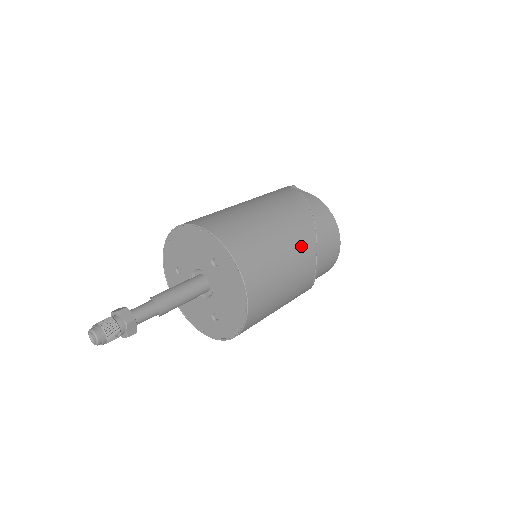
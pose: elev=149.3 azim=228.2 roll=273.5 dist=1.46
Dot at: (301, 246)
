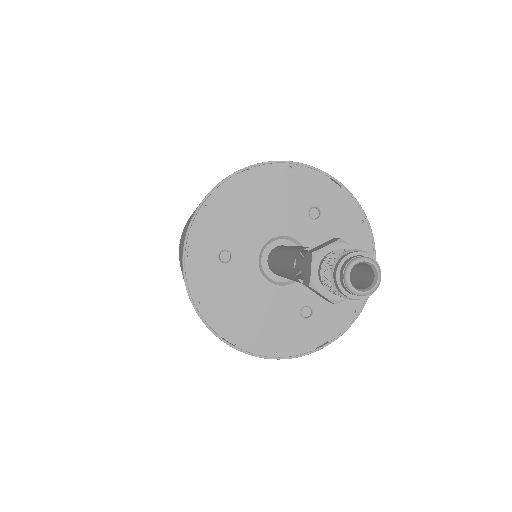
Dot at: occluded
